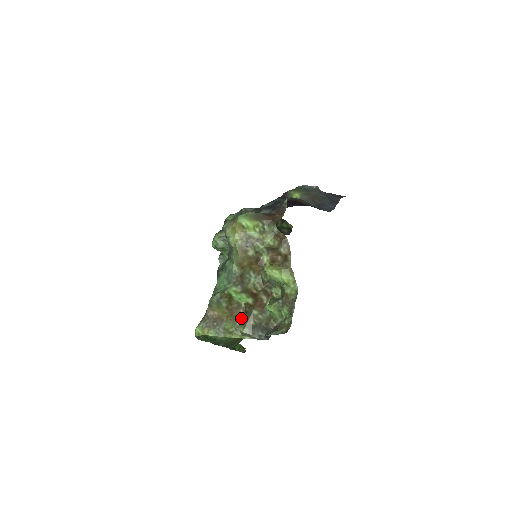
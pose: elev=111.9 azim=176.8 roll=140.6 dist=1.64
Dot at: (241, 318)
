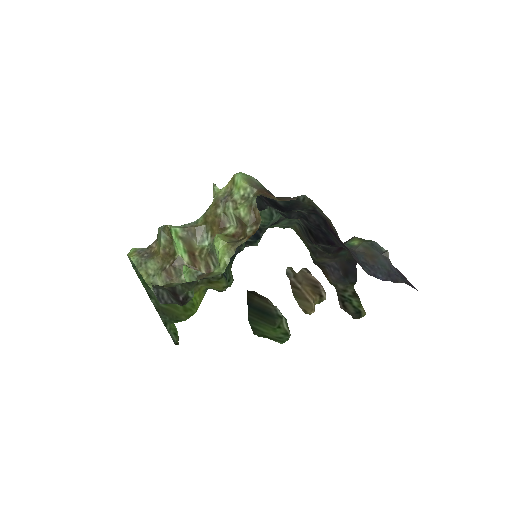
Dot at: (166, 268)
